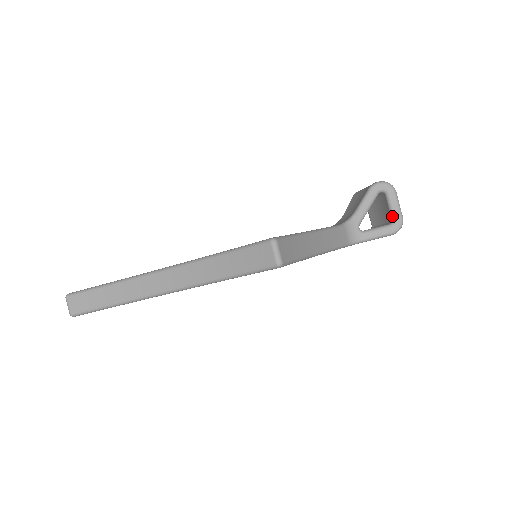
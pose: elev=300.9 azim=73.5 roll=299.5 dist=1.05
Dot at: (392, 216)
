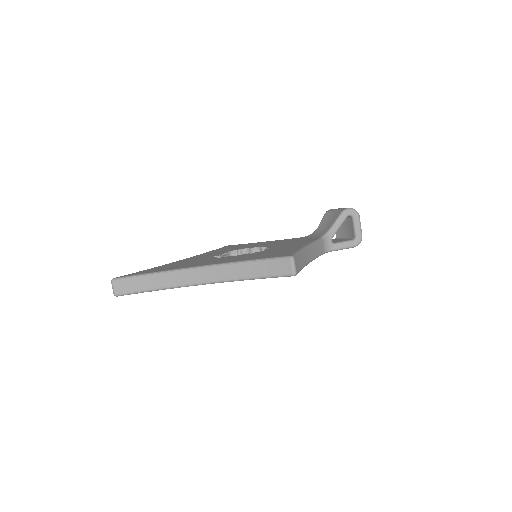
Dot at: (355, 234)
